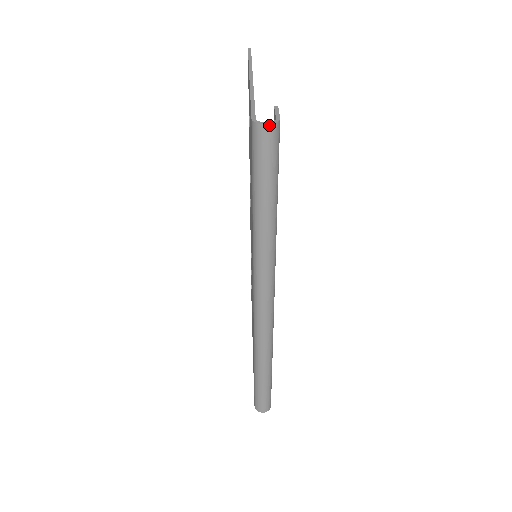
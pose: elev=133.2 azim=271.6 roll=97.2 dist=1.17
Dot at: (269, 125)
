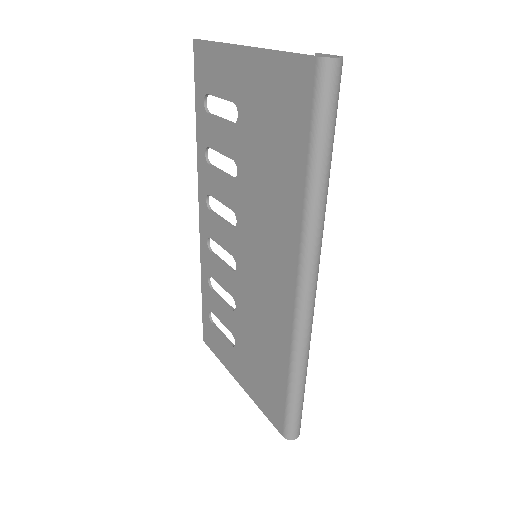
Dot at: (340, 59)
